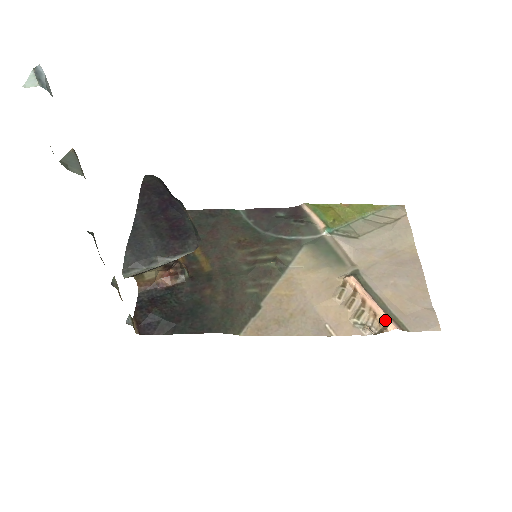
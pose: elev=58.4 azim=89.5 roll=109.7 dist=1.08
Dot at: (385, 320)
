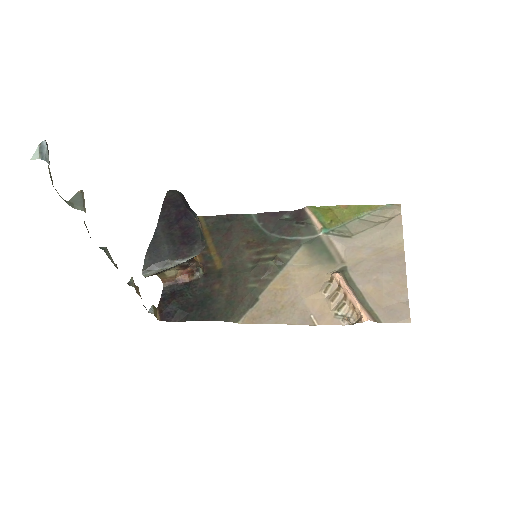
Dot at: (360, 312)
